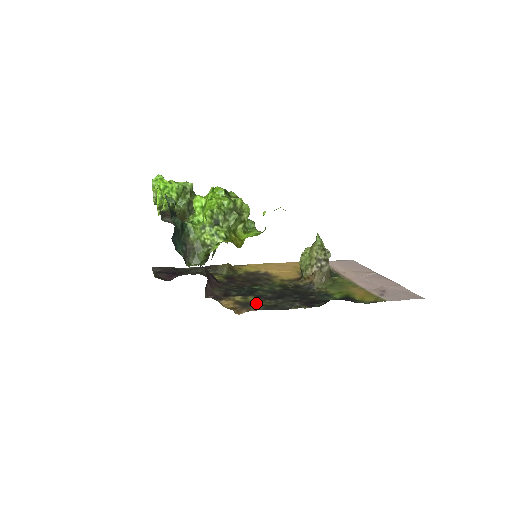
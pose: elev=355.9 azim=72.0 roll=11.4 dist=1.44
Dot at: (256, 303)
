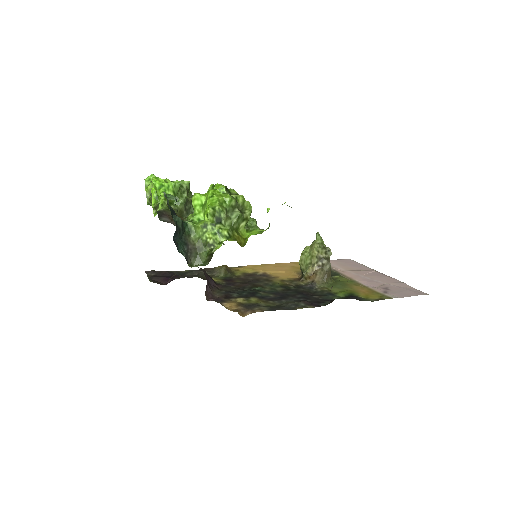
Dot at: (260, 304)
